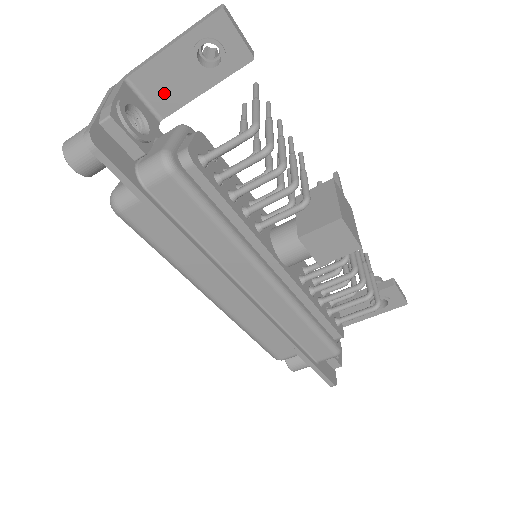
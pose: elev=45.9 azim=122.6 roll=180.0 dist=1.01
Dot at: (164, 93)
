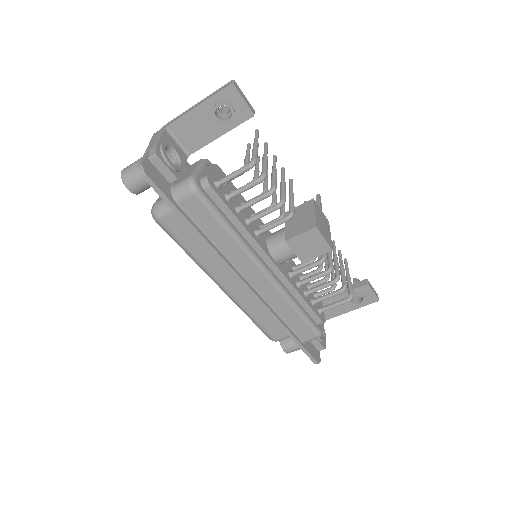
Dot at: (192, 137)
